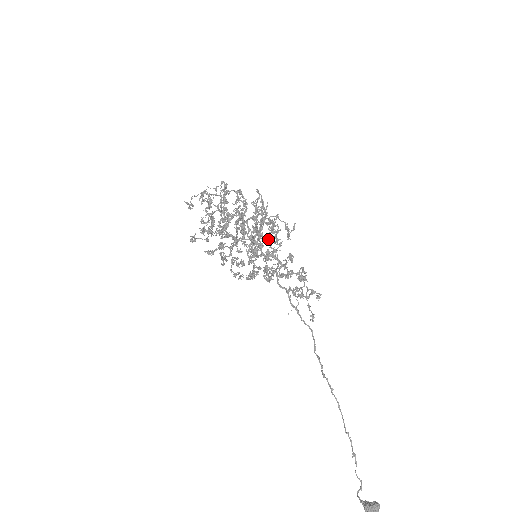
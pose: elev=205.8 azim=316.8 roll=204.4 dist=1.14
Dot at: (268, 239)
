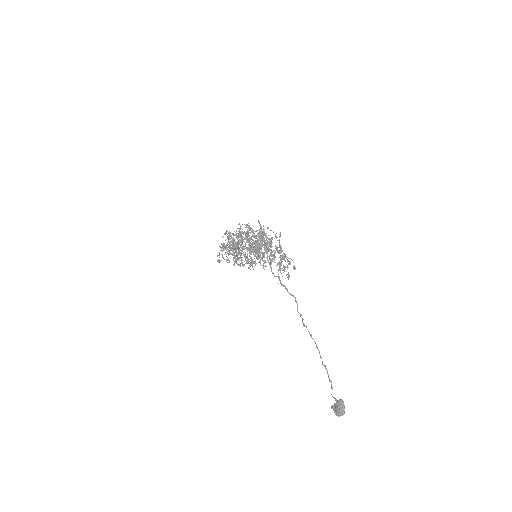
Dot at: (261, 240)
